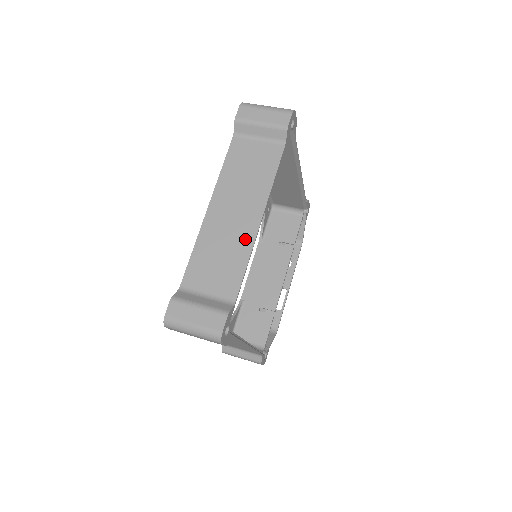
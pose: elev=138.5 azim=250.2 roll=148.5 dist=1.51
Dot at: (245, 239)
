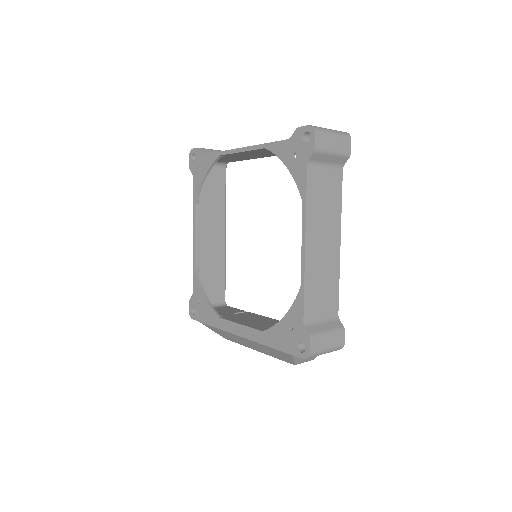
Dot at: occluded
